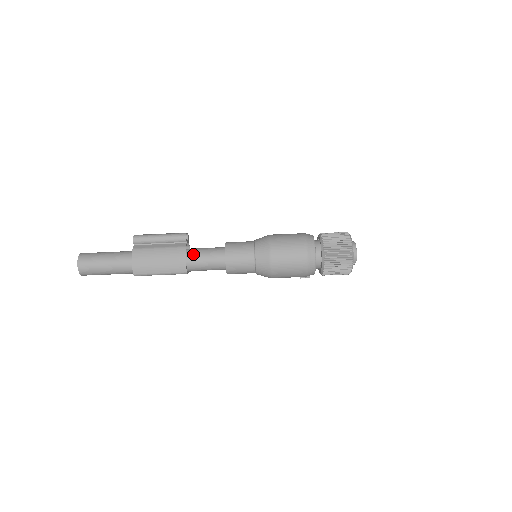
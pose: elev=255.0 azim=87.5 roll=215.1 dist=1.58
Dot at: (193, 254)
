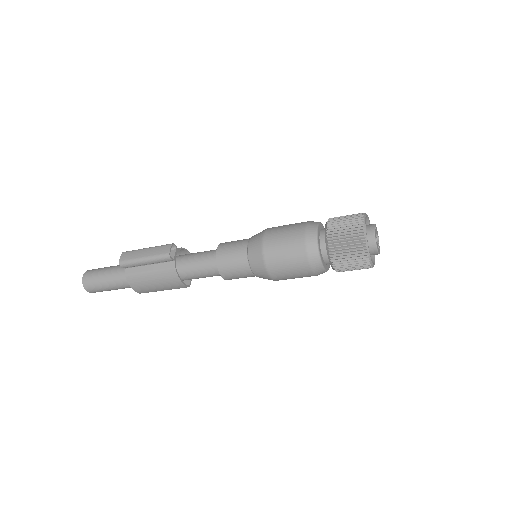
Dot at: (186, 271)
